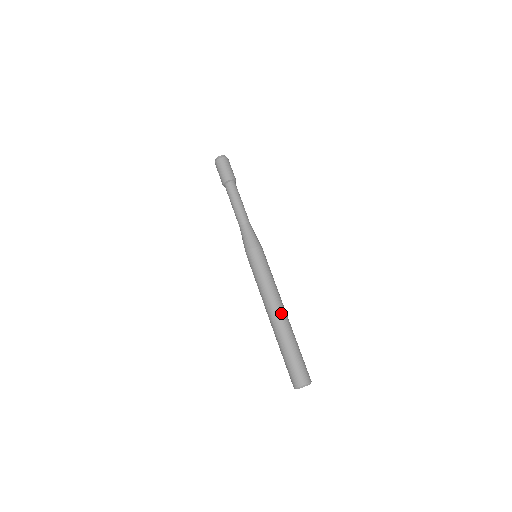
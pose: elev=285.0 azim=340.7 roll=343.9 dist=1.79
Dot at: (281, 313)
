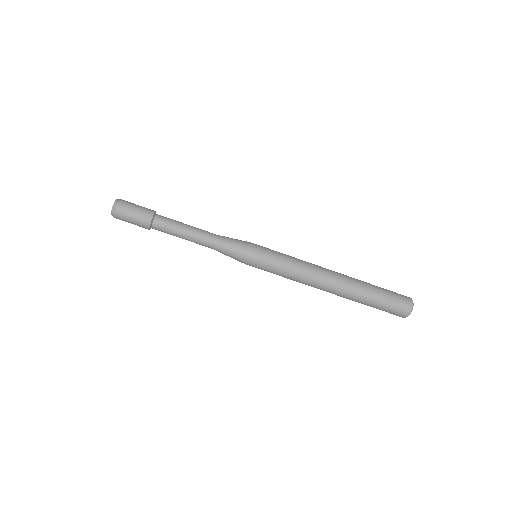
Dot at: (330, 289)
